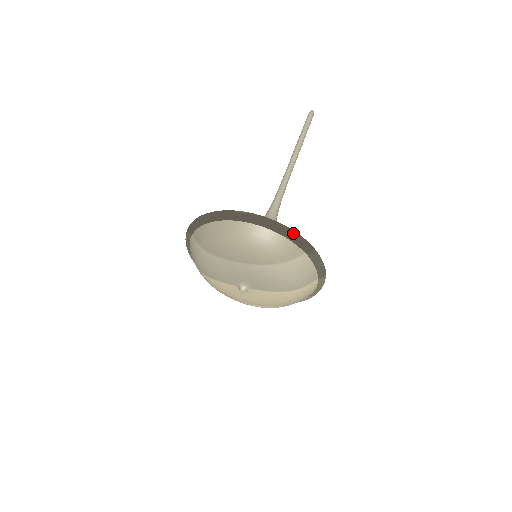
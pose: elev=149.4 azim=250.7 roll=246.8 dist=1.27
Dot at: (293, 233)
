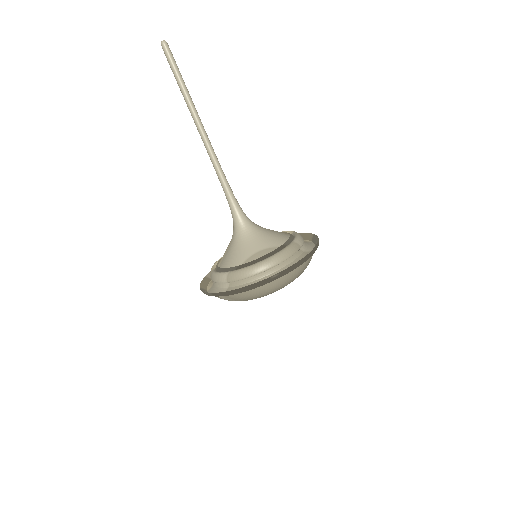
Dot at: (310, 255)
